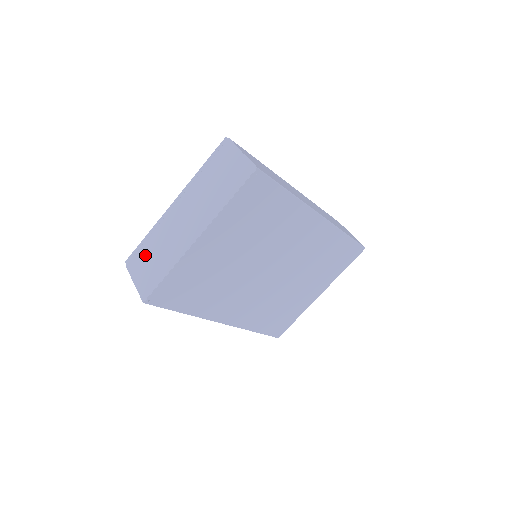
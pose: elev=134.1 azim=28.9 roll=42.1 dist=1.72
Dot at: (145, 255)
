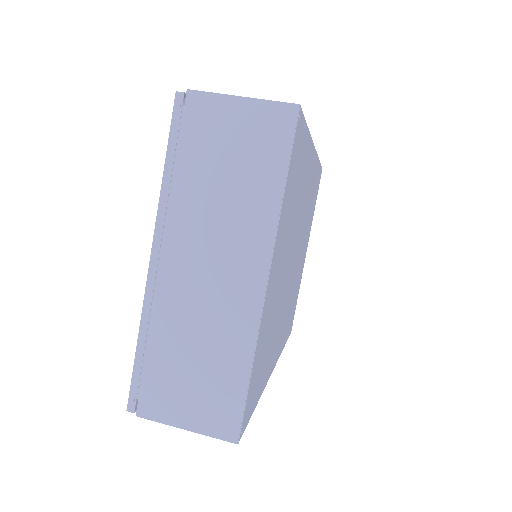
Dot at: (168, 374)
